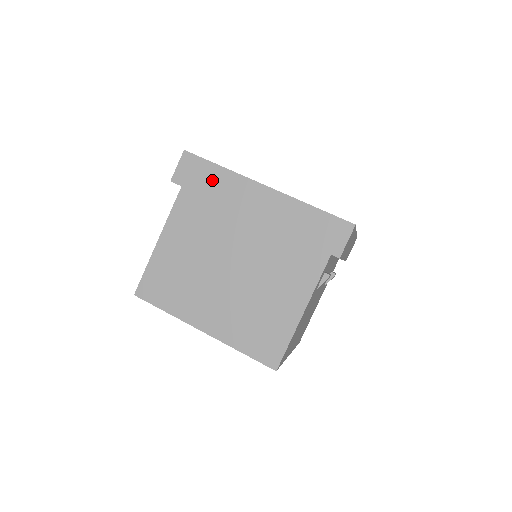
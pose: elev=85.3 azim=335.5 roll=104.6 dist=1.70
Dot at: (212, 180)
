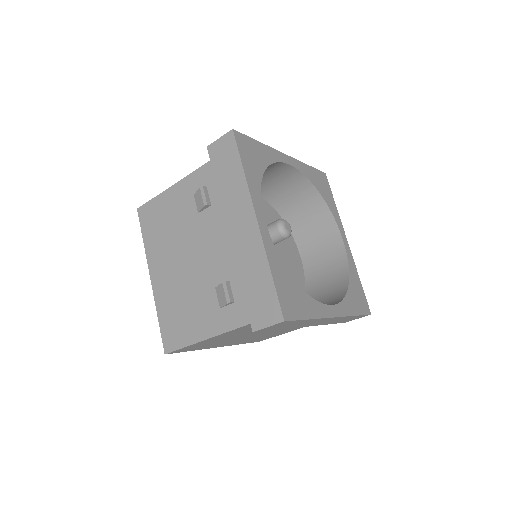
Dot at: occluded
